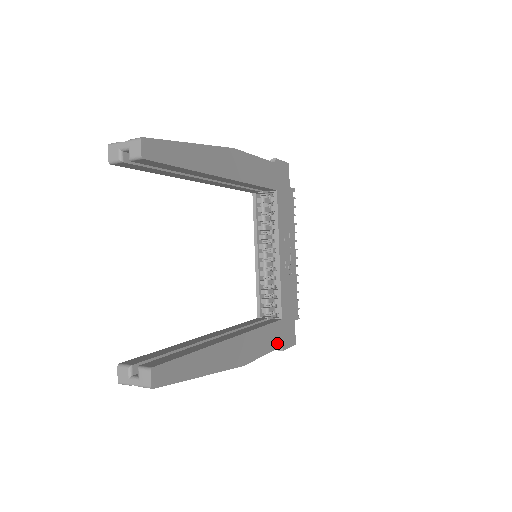
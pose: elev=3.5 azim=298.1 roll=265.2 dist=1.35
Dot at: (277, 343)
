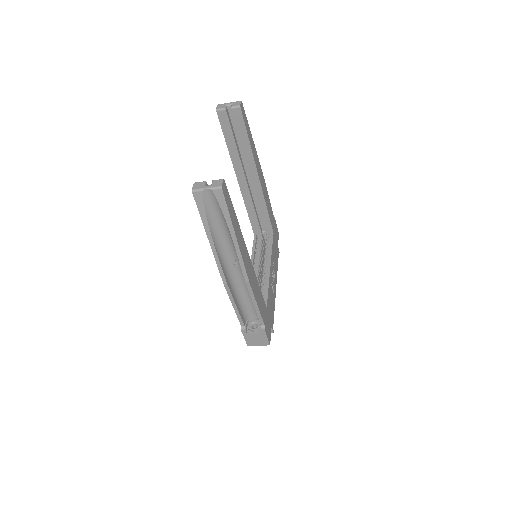
Dot at: (263, 316)
